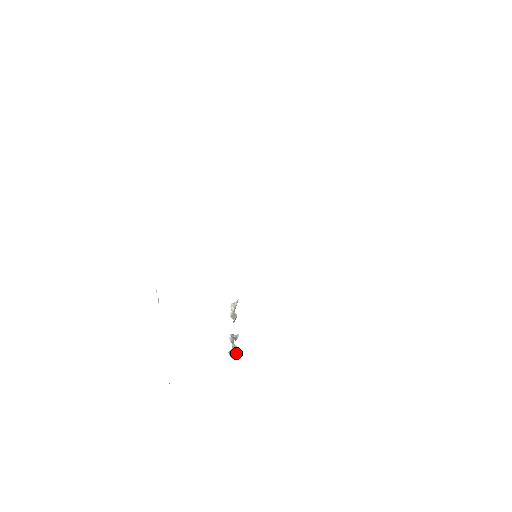
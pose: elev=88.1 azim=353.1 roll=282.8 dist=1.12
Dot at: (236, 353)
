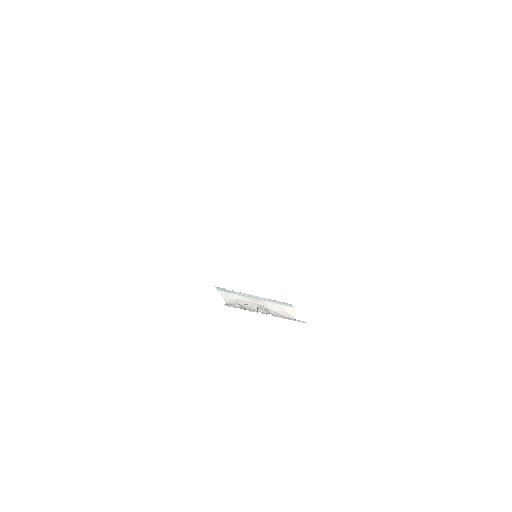
Dot at: (267, 313)
